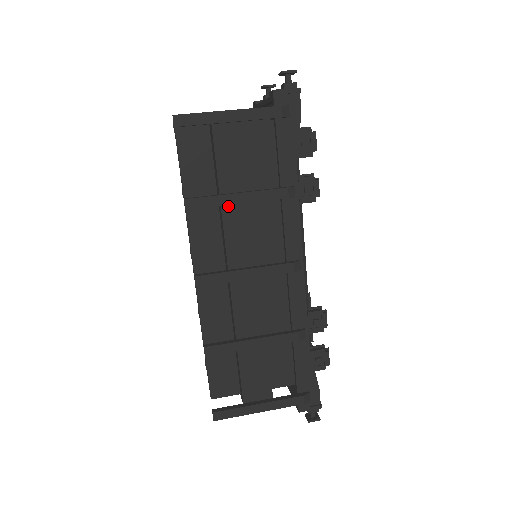
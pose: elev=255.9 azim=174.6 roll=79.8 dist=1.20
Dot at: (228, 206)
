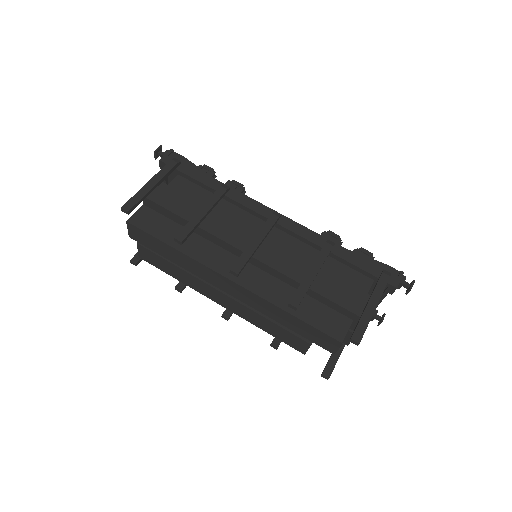
Dot at: (202, 224)
